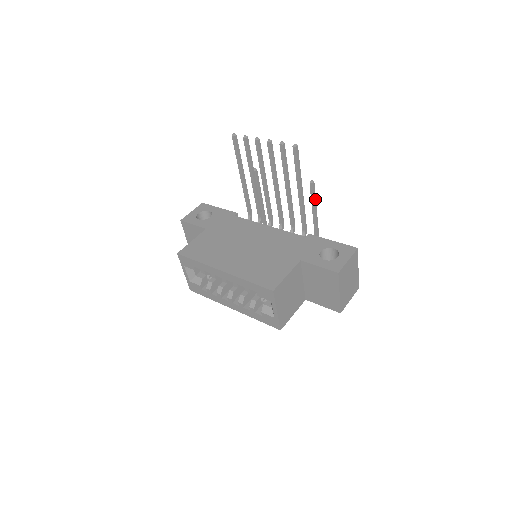
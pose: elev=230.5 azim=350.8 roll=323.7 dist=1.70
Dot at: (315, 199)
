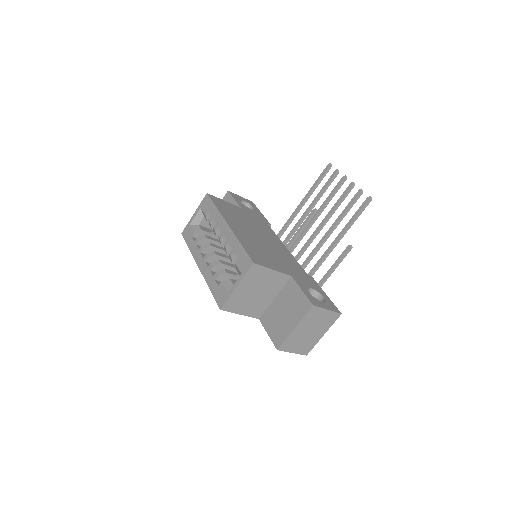
Dot at: (339, 263)
